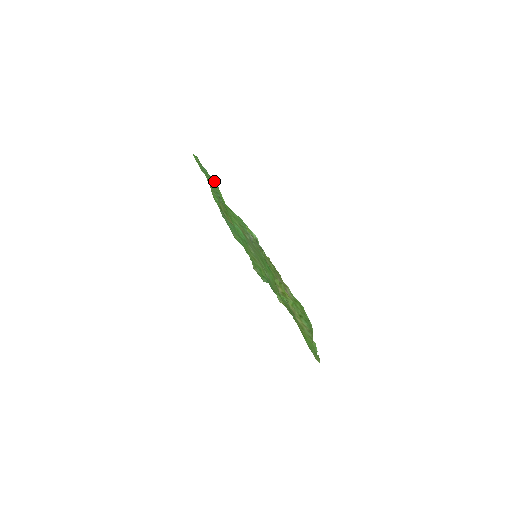
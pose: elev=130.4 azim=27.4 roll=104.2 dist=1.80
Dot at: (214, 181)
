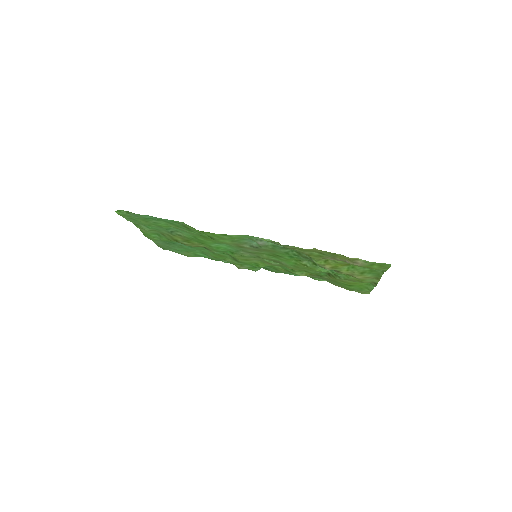
Dot at: (173, 221)
